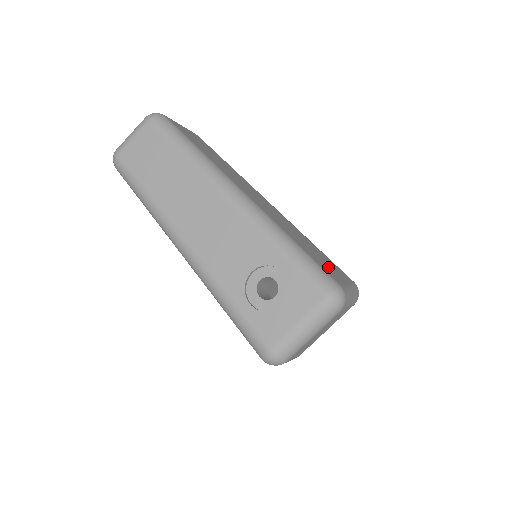
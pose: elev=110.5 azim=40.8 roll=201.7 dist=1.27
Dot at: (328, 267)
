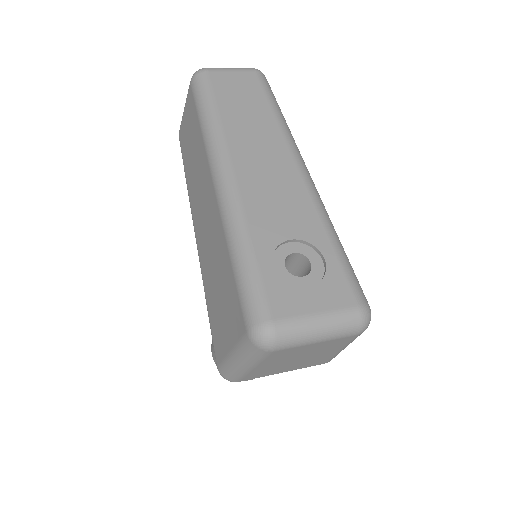
Dot at: occluded
